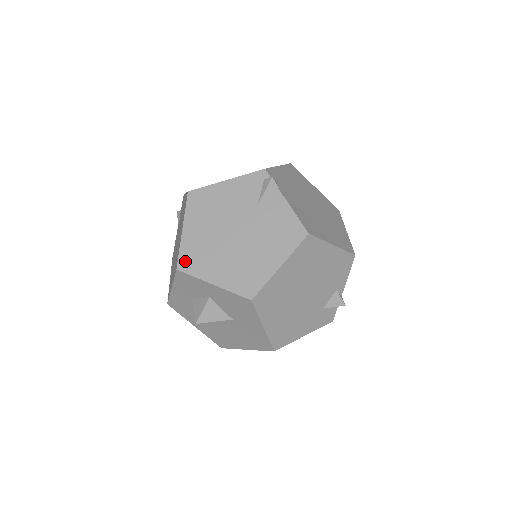
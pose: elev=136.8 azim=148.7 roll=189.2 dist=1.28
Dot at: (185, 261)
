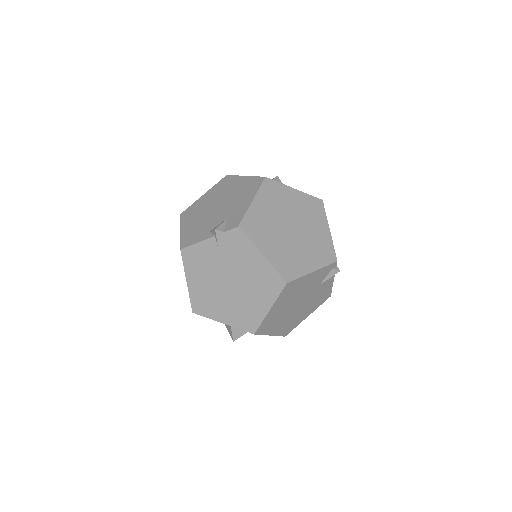
Dot at: (262, 328)
